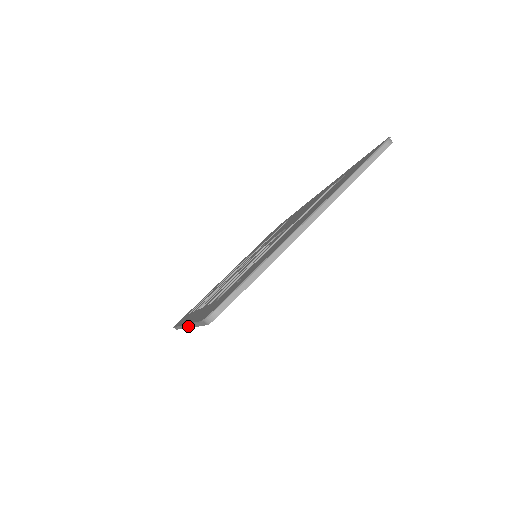
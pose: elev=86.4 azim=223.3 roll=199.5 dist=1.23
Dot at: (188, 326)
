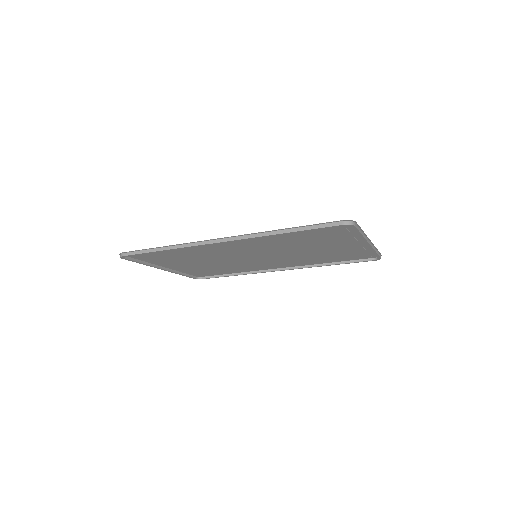
Dot at: (241, 238)
